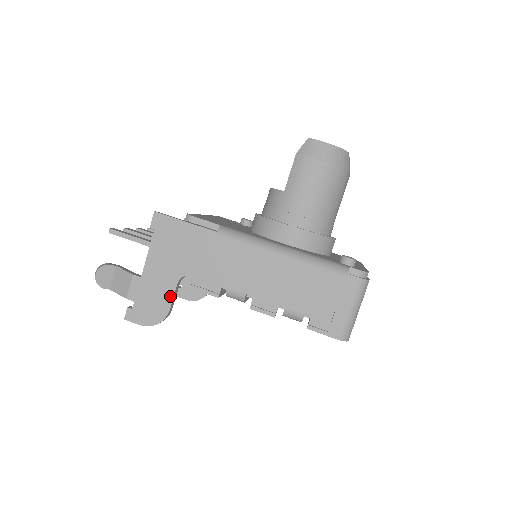
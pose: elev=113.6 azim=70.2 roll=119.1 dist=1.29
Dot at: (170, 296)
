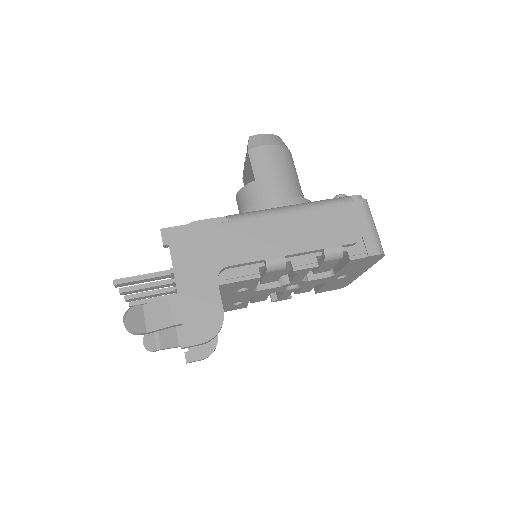
Dot at: (217, 297)
